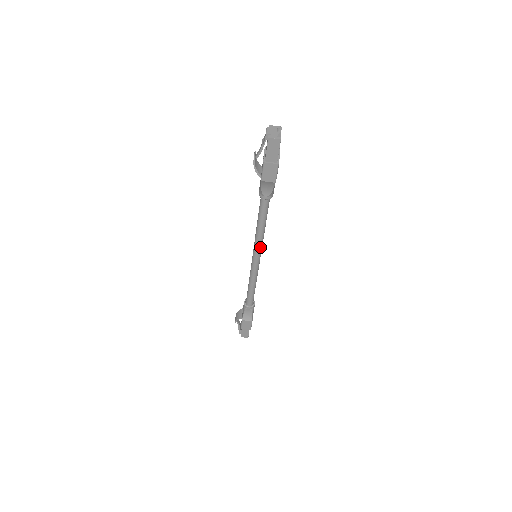
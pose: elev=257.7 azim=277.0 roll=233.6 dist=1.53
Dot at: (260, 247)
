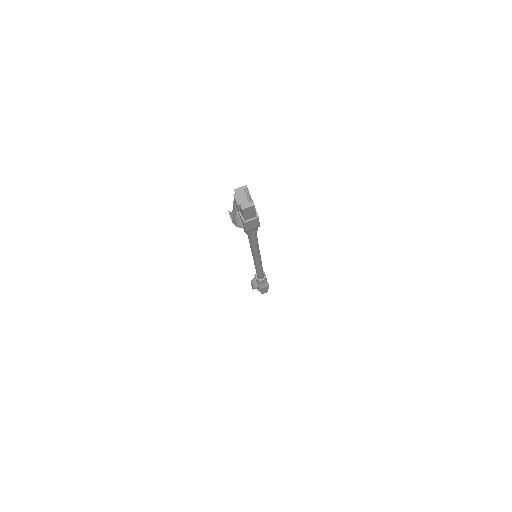
Dot at: (258, 253)
